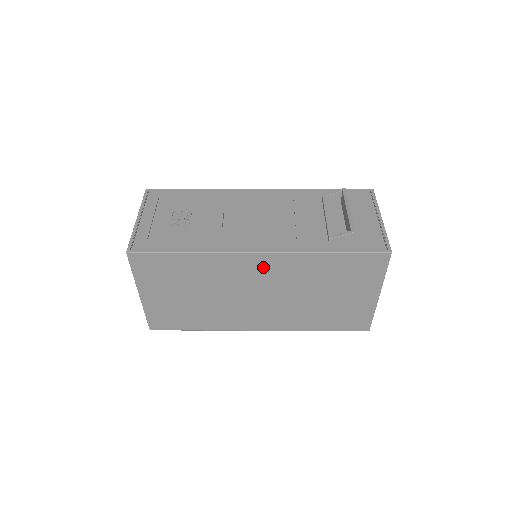
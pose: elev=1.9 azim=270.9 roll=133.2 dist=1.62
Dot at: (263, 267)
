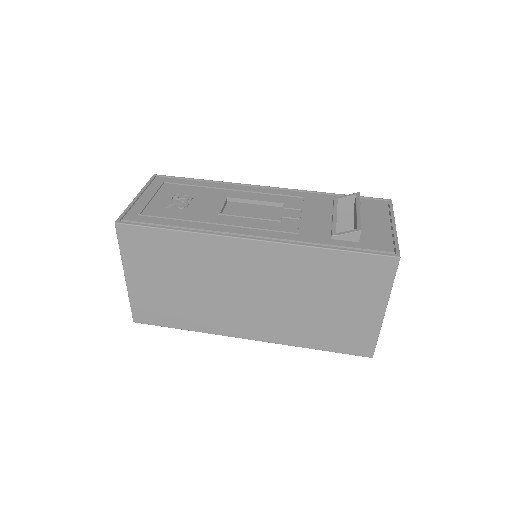
Dot at: (256, 258)
